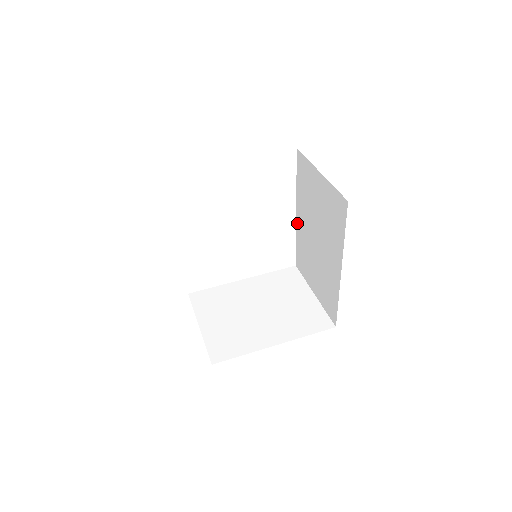
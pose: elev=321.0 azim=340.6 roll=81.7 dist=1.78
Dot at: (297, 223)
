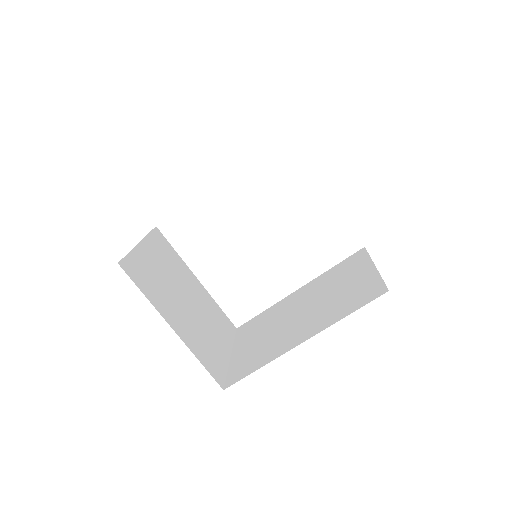
Dot at: (288, 296)
